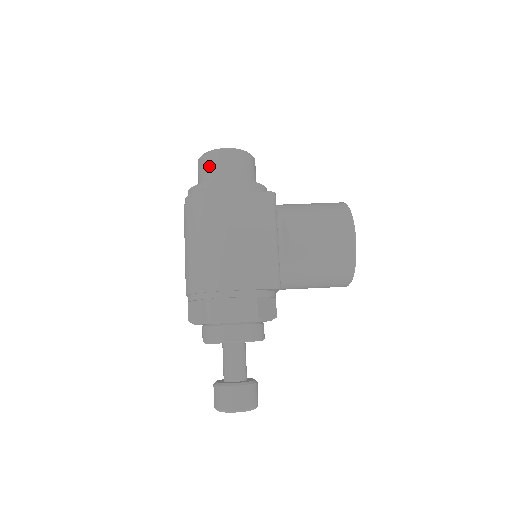
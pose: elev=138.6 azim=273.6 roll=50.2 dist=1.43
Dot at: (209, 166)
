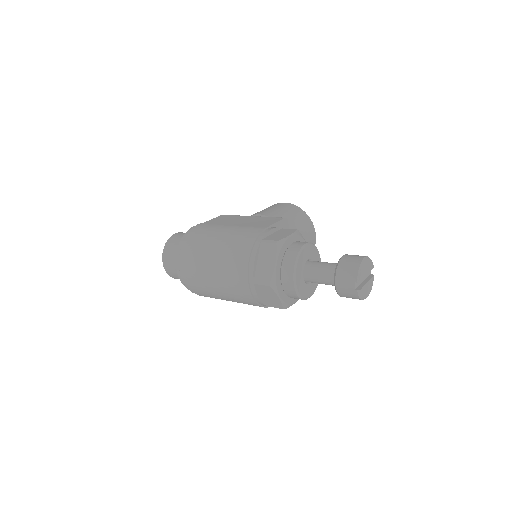
Dot at: (174, 242)
